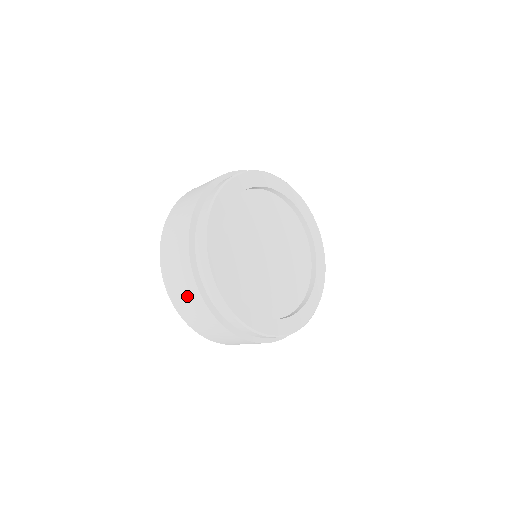
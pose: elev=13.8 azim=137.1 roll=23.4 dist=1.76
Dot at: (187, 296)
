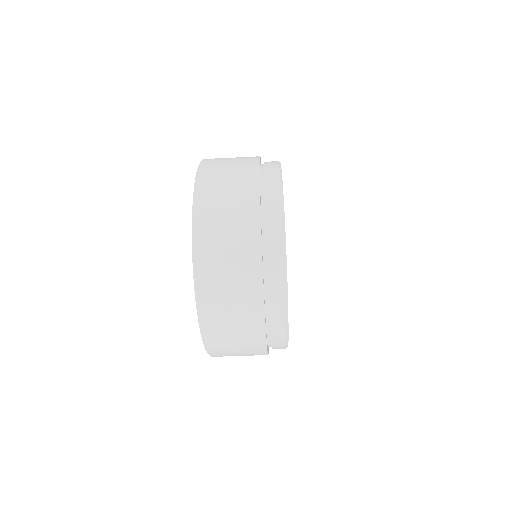
Dot at: (233, 193)
